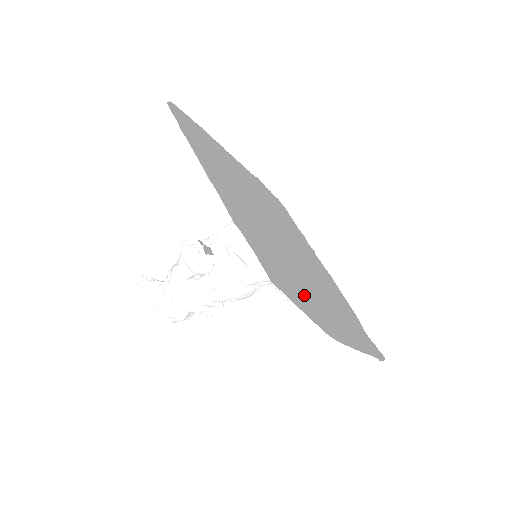
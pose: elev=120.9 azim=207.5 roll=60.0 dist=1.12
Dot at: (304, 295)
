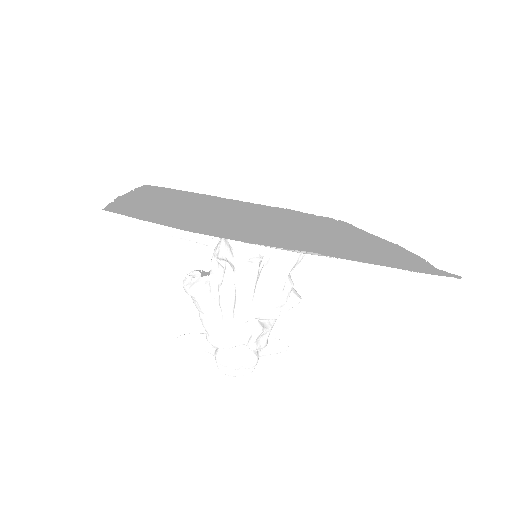
Dot at: (192, 222)
